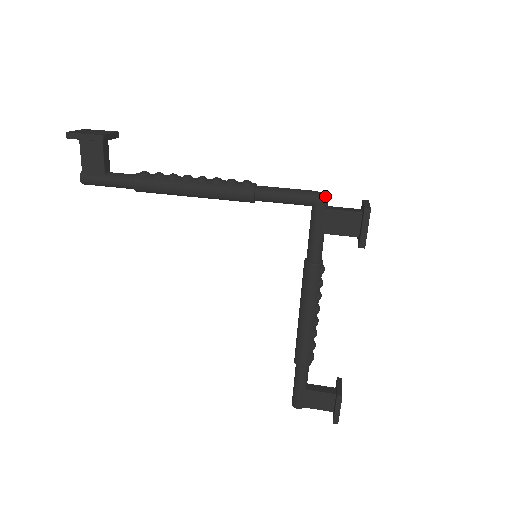
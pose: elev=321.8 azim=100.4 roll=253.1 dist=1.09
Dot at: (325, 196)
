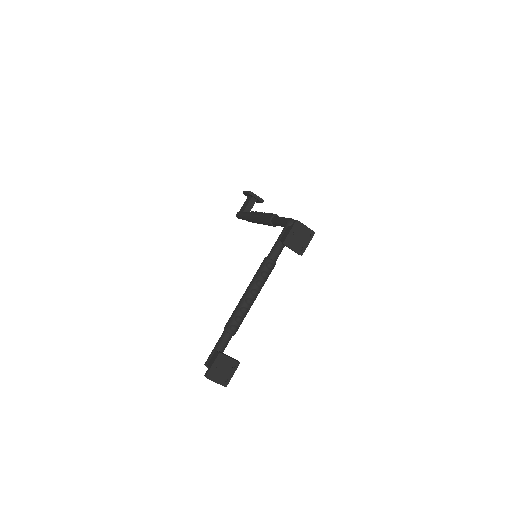
Dot at: occluded
